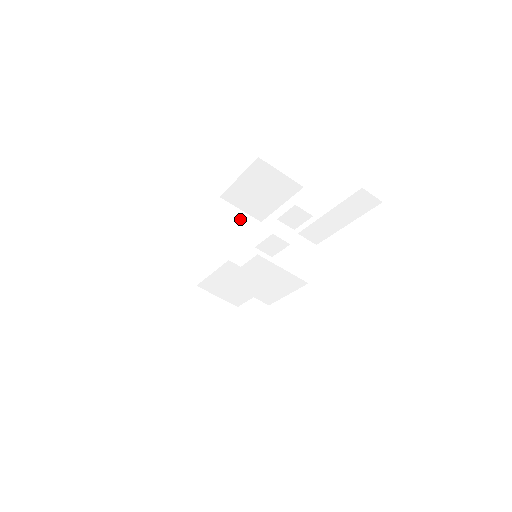
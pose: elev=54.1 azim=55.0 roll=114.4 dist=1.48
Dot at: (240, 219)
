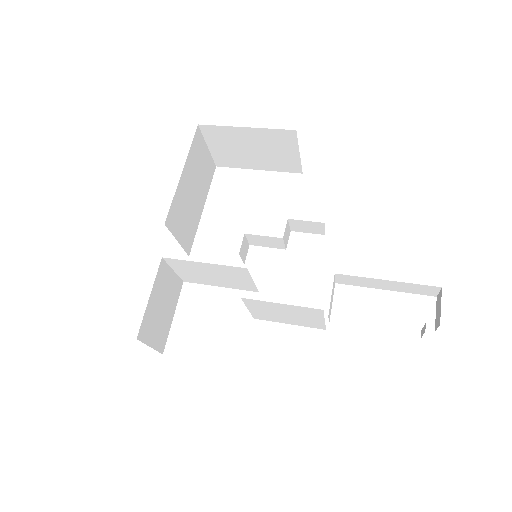
Dot at: (205, 160)
